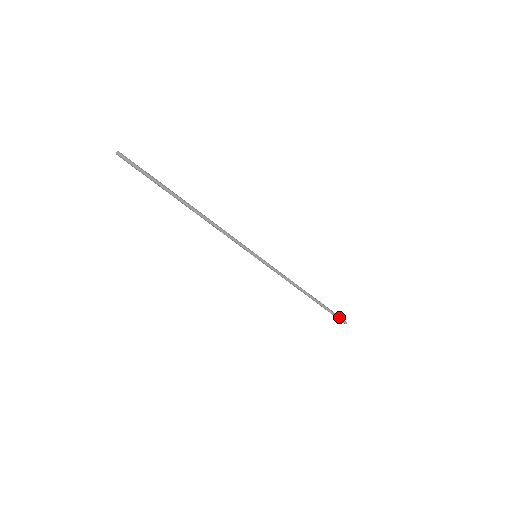
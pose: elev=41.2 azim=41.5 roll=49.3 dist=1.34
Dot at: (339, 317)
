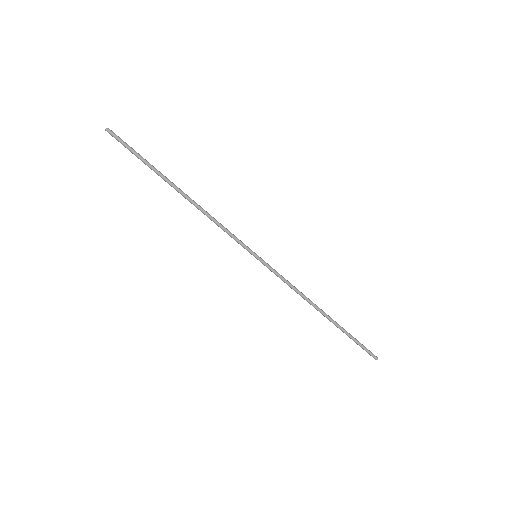
Dot at: (366, 348)
